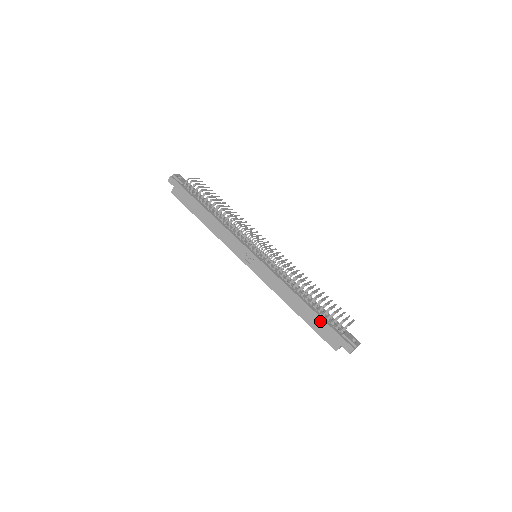
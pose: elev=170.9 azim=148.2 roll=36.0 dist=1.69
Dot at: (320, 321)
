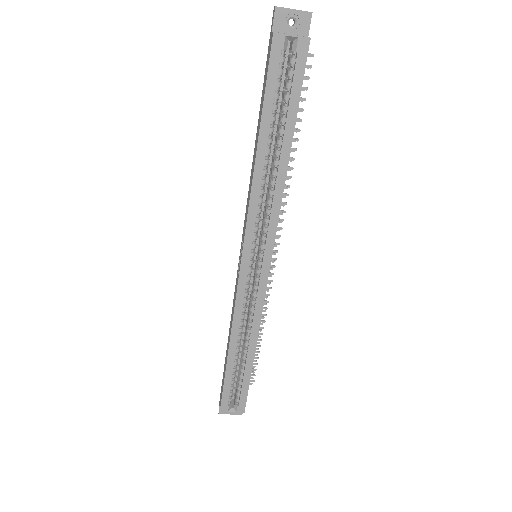
Dot at: (262, 94)
